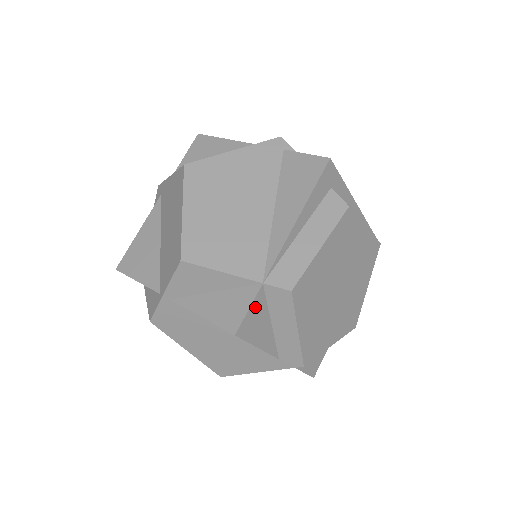
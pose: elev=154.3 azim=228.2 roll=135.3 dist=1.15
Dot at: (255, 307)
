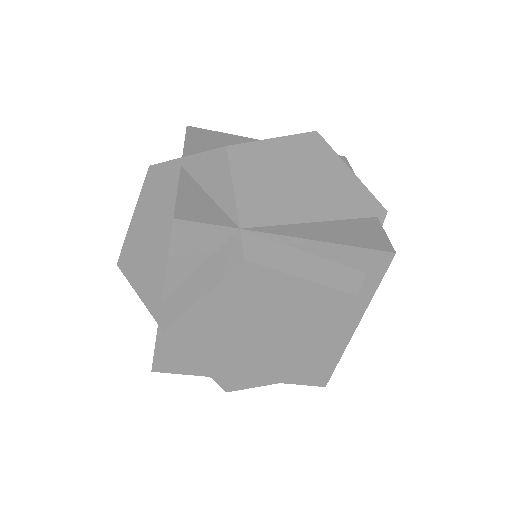
Dot at: (211, 232)
